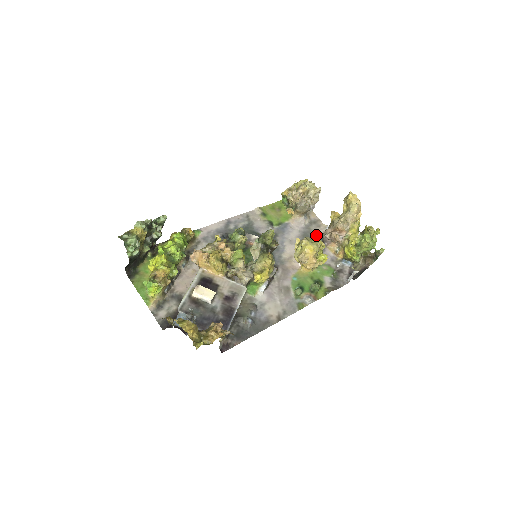
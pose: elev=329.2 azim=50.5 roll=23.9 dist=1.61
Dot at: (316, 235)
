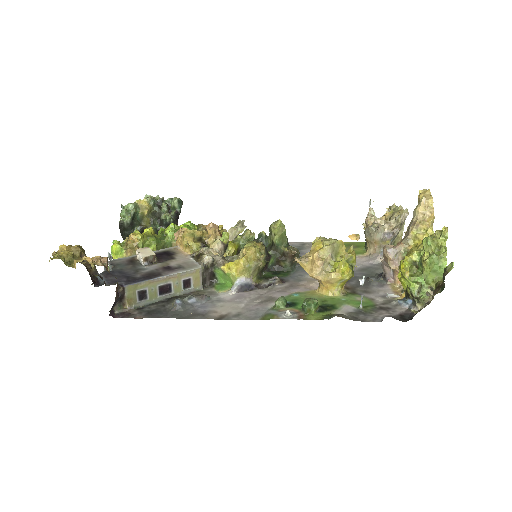
Dot at: occluded
